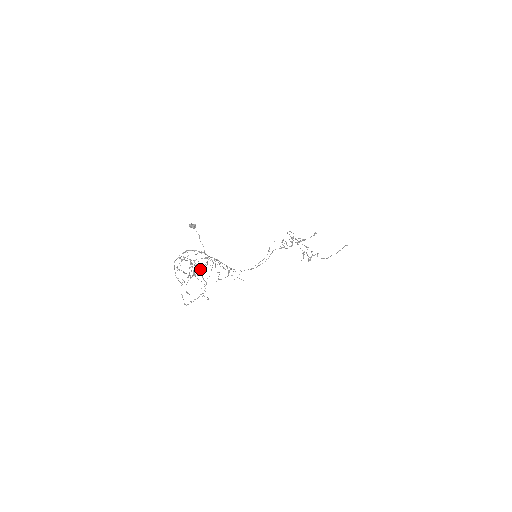
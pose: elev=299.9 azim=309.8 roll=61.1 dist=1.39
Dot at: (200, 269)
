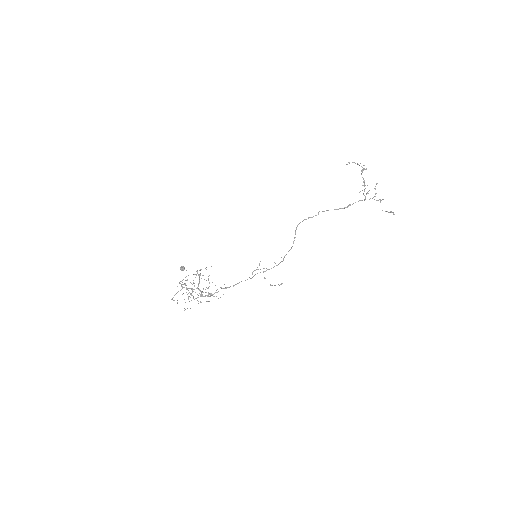
Dot at: occluded
